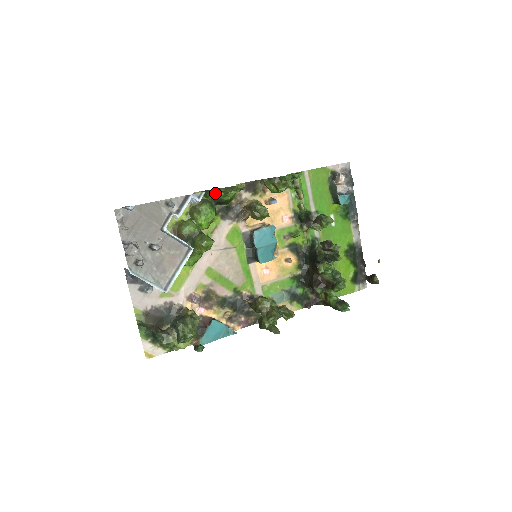
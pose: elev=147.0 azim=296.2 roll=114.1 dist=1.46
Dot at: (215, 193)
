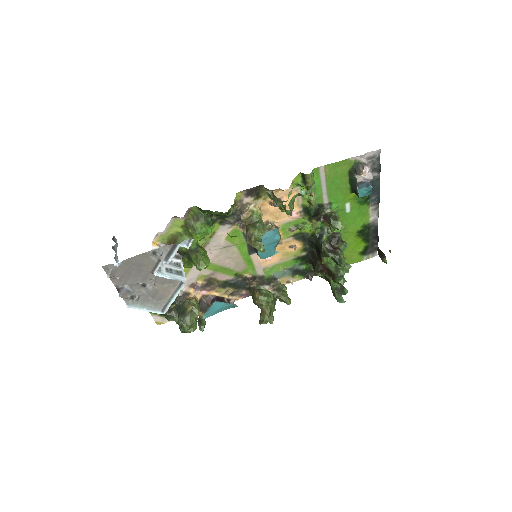
Dot at: (210, 212)
